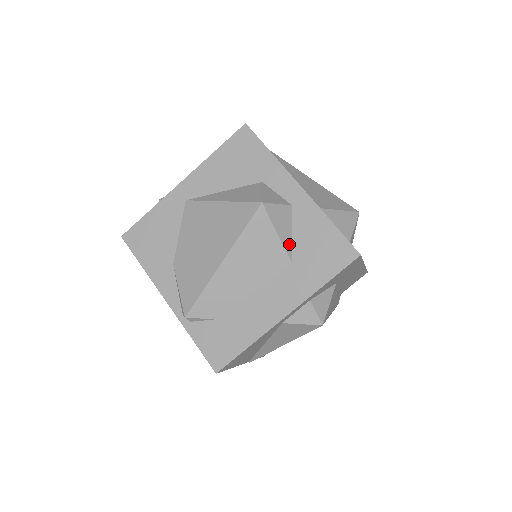
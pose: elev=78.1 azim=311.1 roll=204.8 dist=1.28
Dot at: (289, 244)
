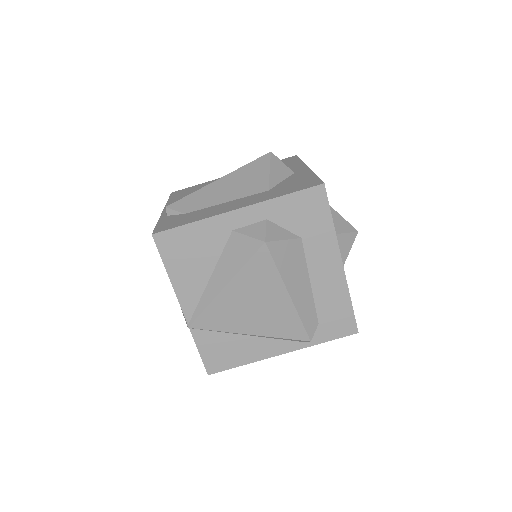
Dot at: (275, 182)
